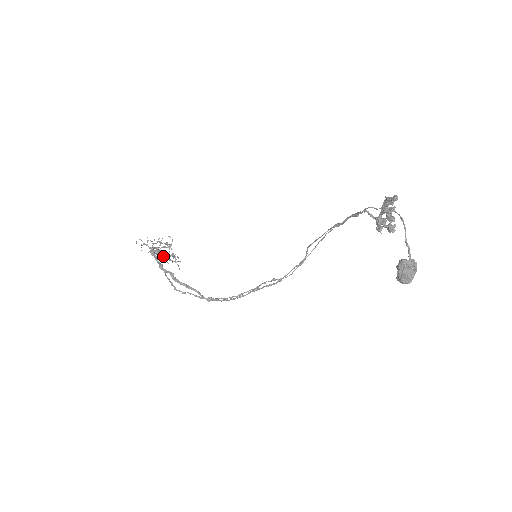
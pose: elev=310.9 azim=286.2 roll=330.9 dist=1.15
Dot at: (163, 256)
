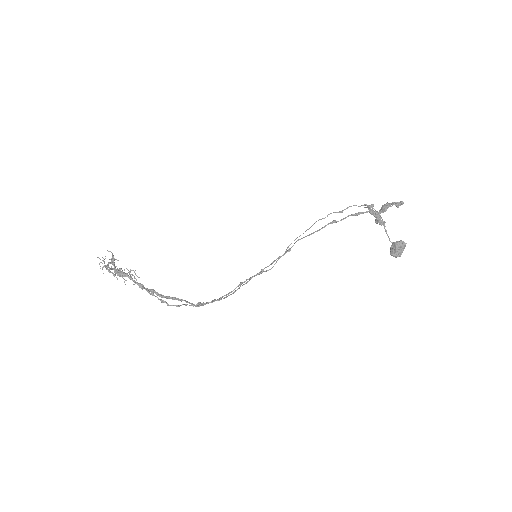
Dot at: occluded
